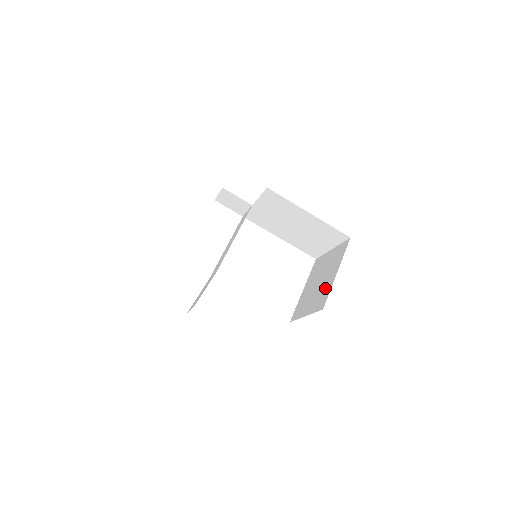
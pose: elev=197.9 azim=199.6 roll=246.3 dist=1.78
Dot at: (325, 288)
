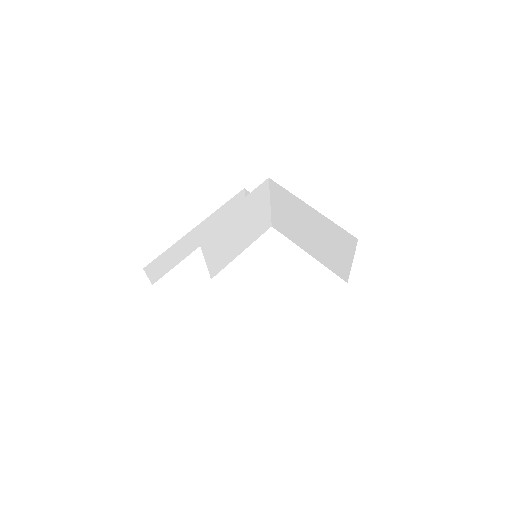
Dot at: occluded
